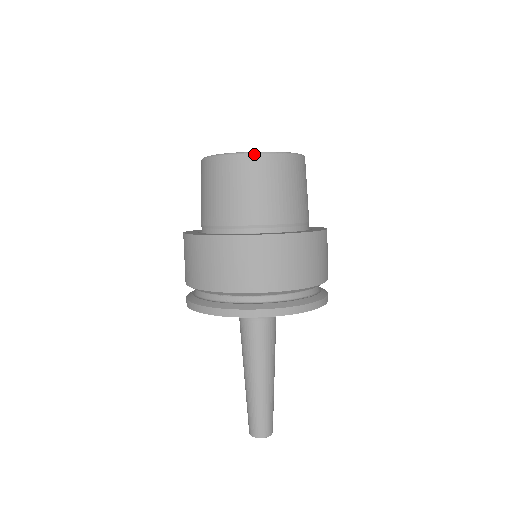
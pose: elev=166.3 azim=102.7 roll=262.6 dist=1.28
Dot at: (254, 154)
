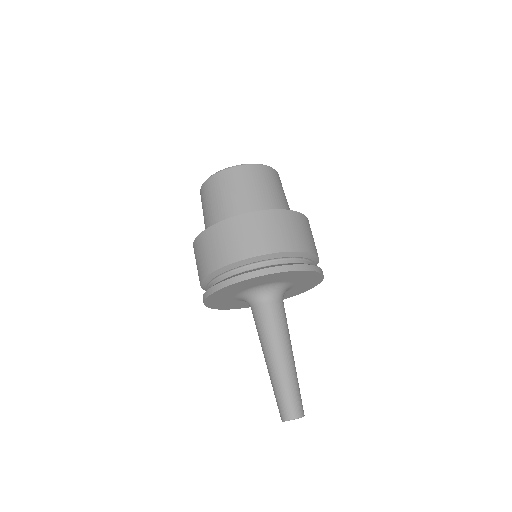
Dot at: (241, 165)
